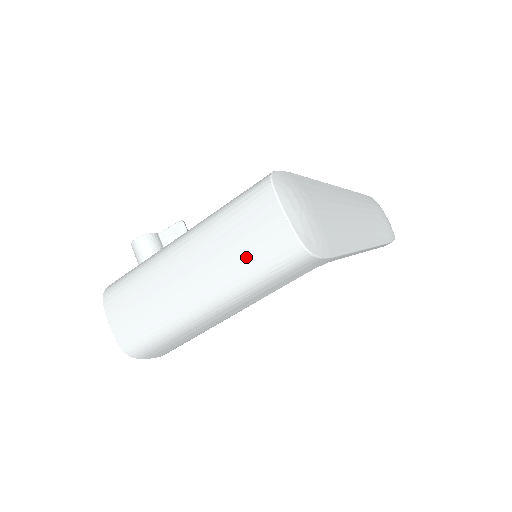
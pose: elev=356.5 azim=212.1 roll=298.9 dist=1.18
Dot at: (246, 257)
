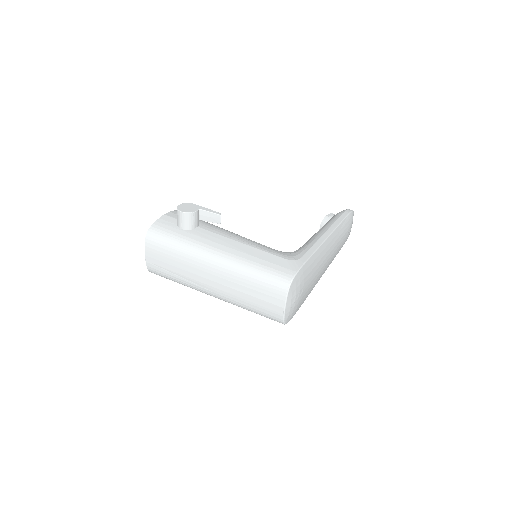
Dot at: (252, 304)
